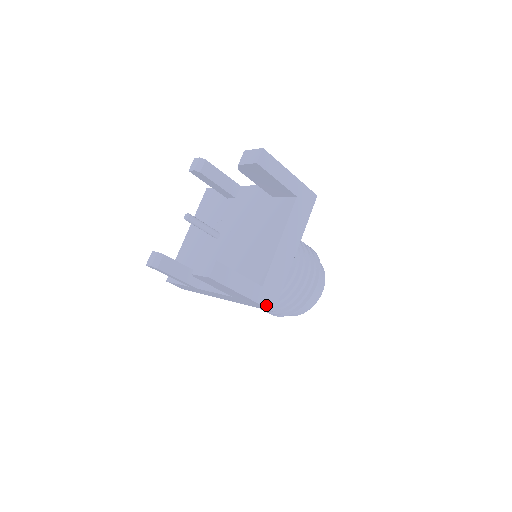
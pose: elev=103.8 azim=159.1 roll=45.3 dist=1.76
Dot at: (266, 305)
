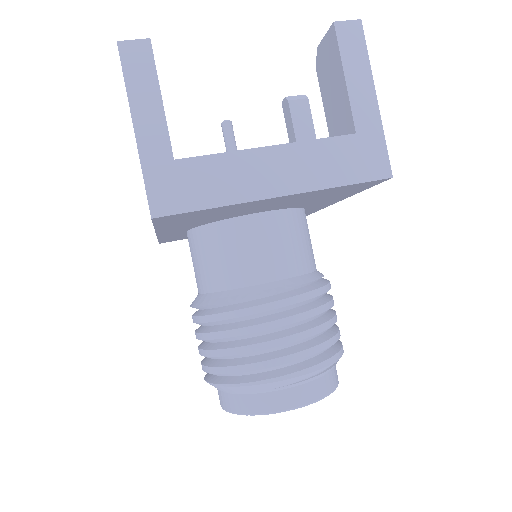
Dot at: (151, 191)
